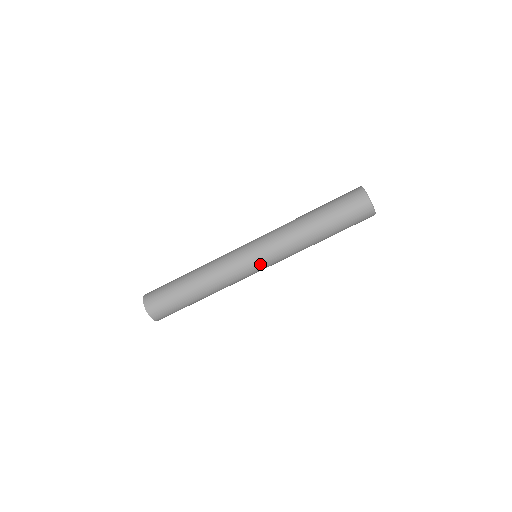
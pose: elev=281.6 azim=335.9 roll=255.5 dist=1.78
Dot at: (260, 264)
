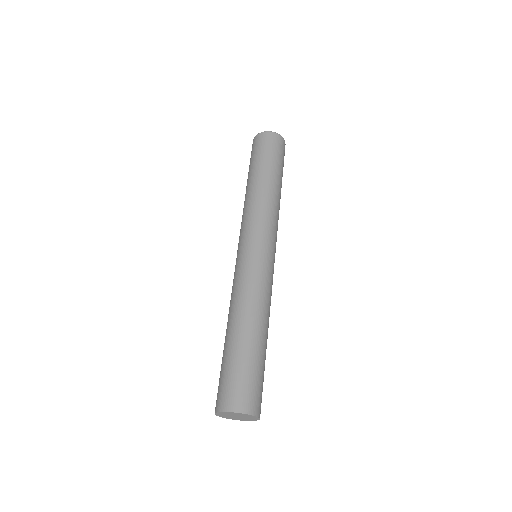
Dot at: (270, 249)
